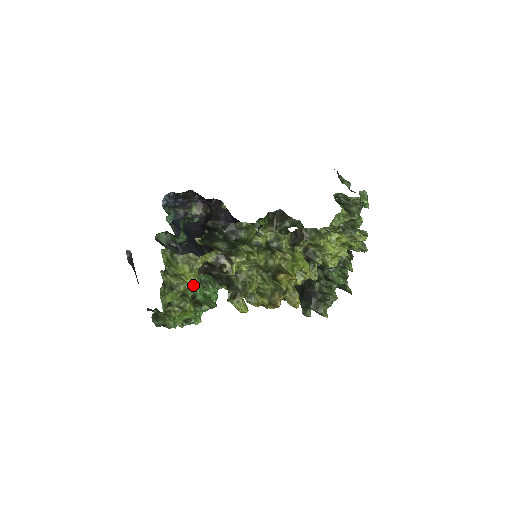
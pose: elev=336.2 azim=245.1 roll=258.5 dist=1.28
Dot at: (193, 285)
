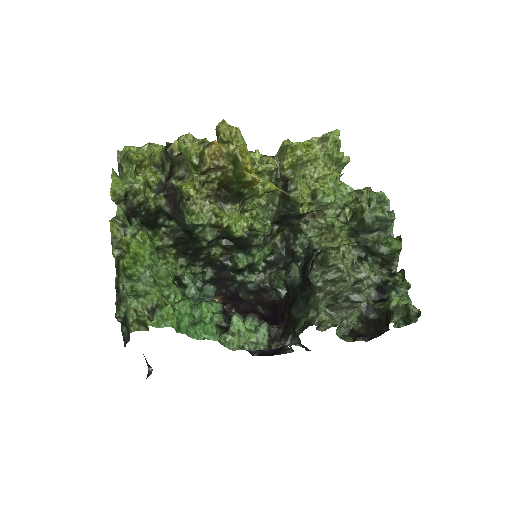
Dot at: (136, 156)
